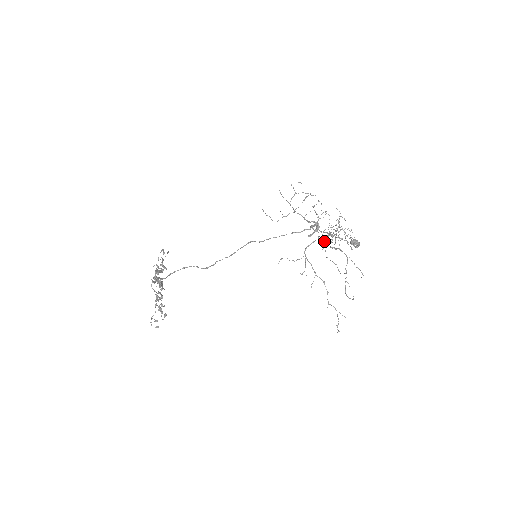
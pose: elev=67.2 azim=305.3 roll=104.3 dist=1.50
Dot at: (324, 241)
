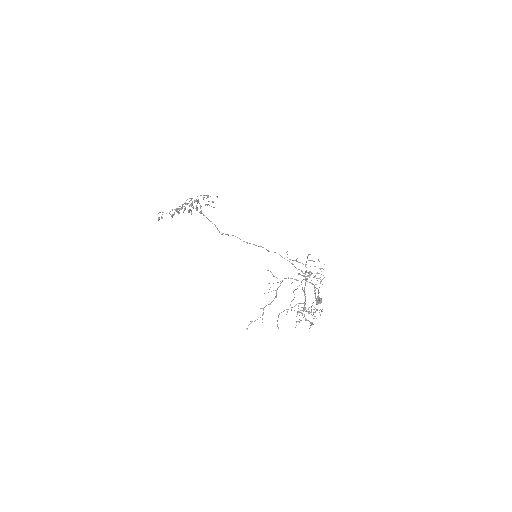
Dot at: occluded
